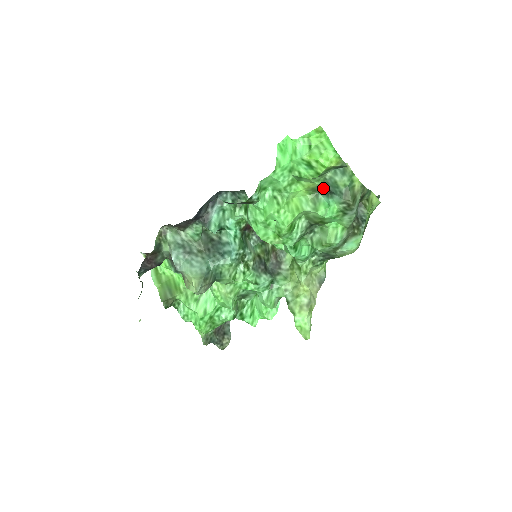
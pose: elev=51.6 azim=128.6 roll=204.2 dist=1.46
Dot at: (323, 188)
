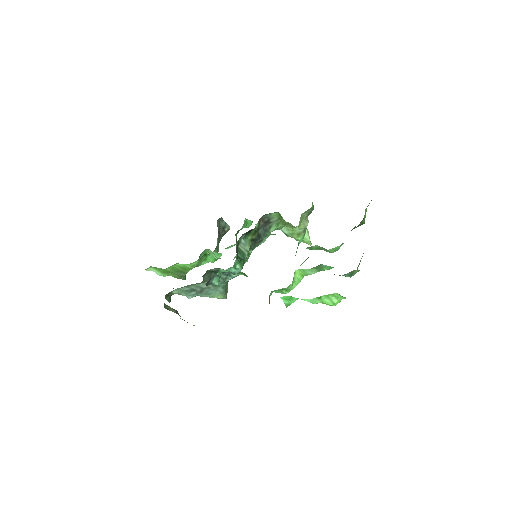
Dot at: occluded
